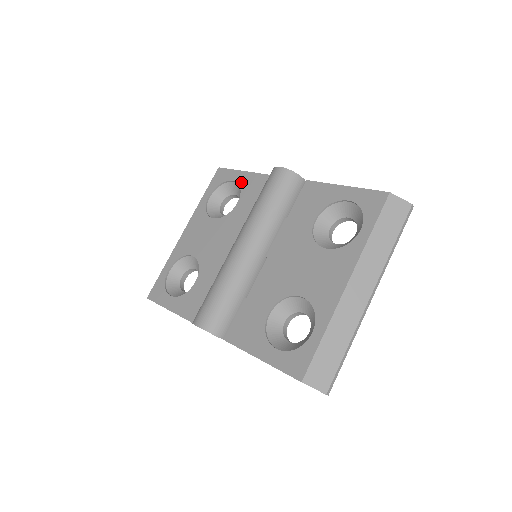
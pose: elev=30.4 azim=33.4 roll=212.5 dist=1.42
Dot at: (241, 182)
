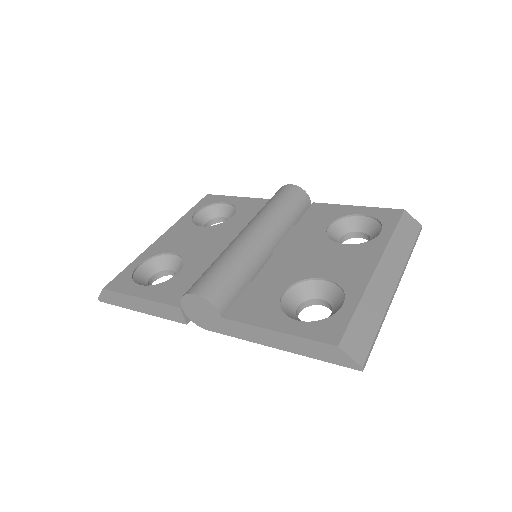
Dot at: (236, 203)
